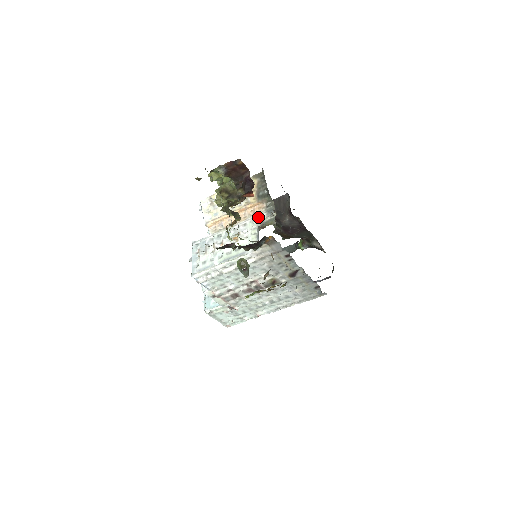
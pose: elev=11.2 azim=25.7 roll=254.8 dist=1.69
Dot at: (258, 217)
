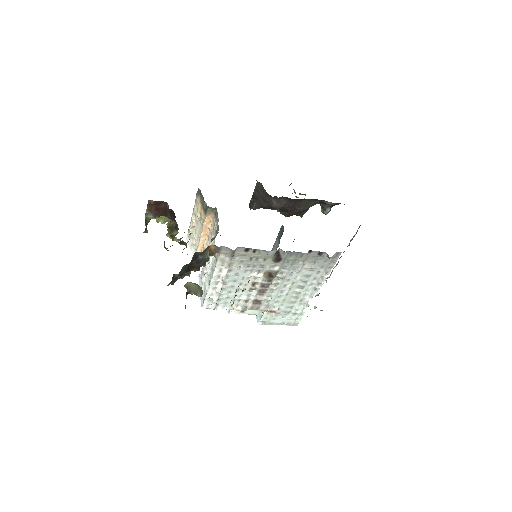
Dot at: (214, 229)
